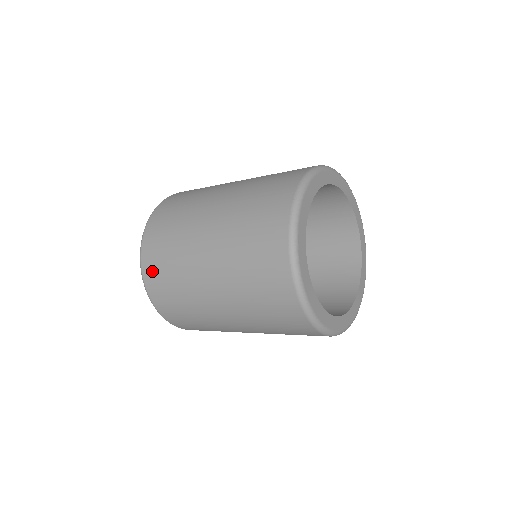
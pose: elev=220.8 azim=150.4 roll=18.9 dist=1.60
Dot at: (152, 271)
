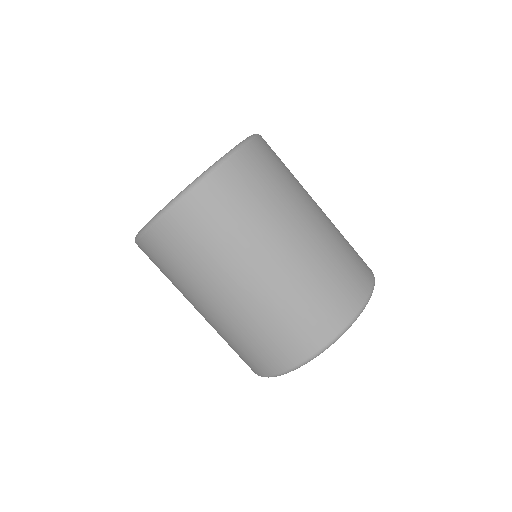
Dot at: (165, 239)
